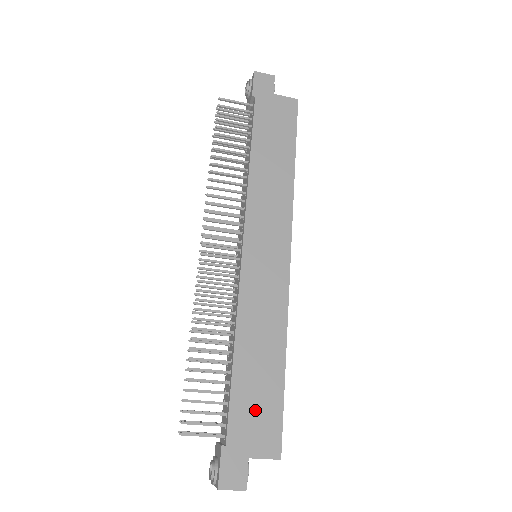
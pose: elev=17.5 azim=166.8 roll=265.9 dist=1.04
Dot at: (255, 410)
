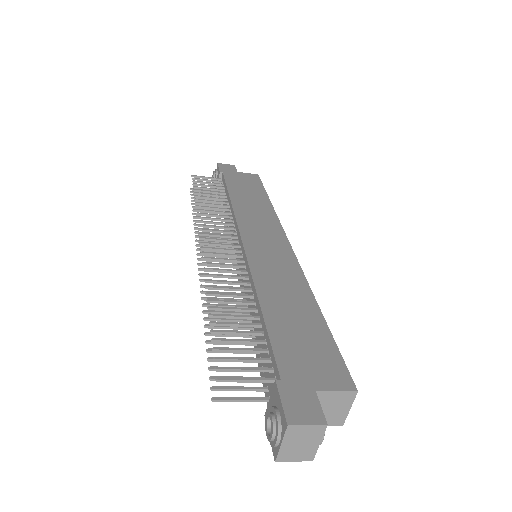
Dot at: (304, 347)
